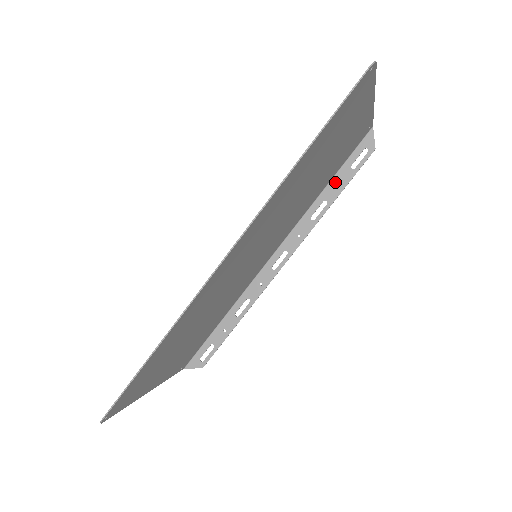
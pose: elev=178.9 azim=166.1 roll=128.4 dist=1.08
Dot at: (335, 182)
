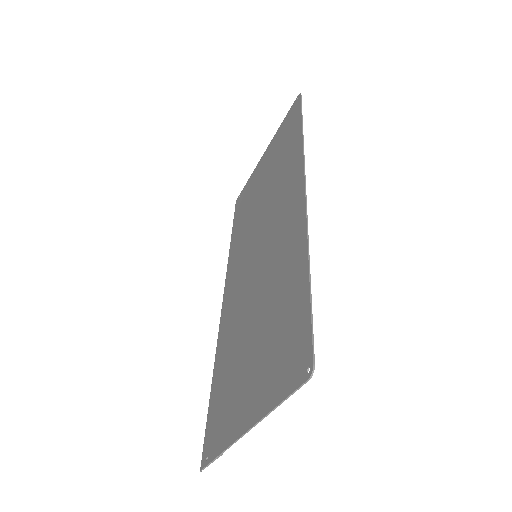
Dot at: occluded
